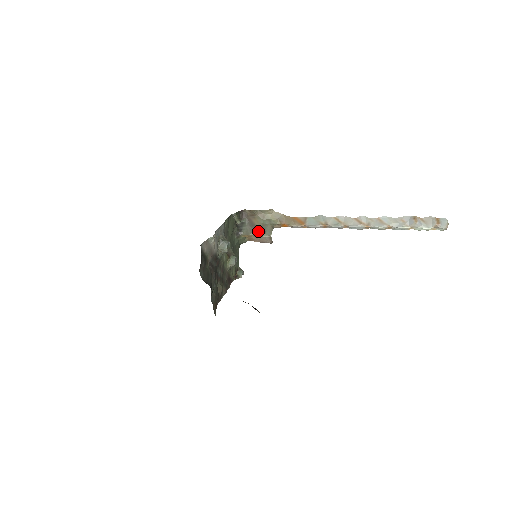
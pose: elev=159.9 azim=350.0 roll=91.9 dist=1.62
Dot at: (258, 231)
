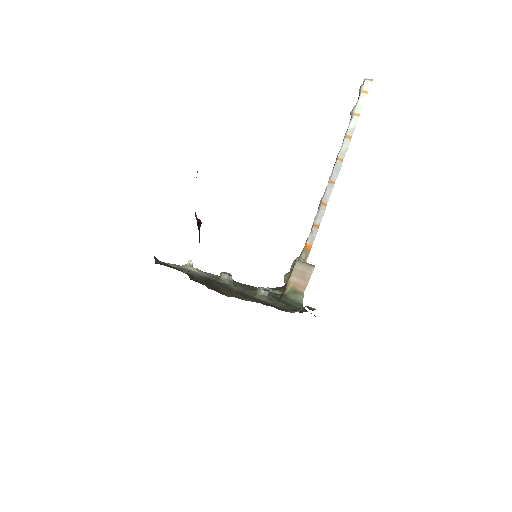
Dot at: (291, 273)
